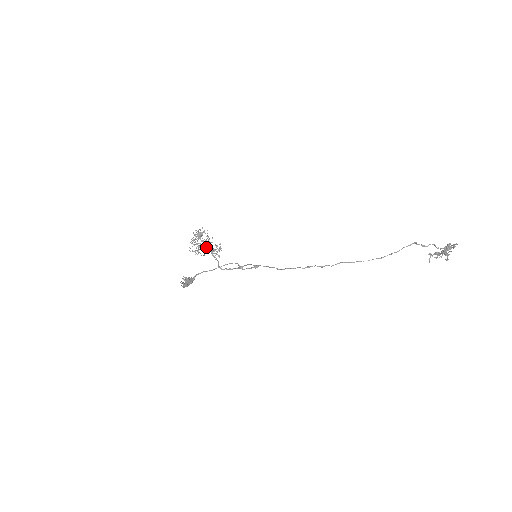
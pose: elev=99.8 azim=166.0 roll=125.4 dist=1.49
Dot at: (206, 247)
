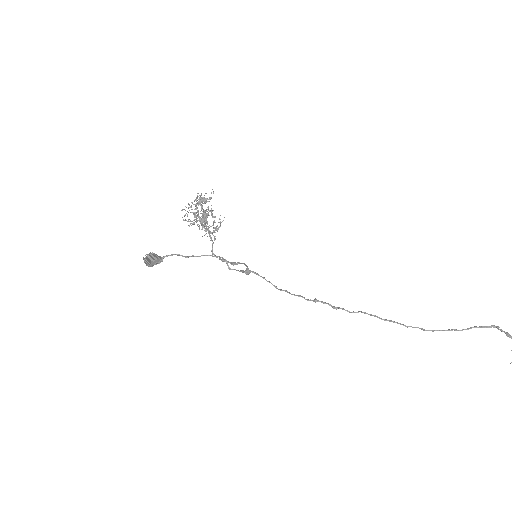
Dot at: (203, 220)
